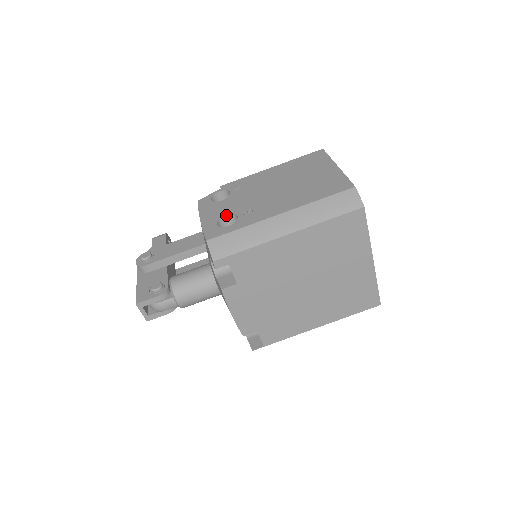
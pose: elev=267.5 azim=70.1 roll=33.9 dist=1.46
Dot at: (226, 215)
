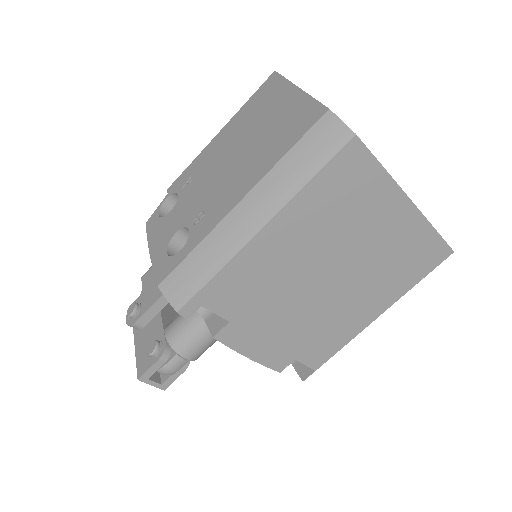
Dot at: (176, 233)
